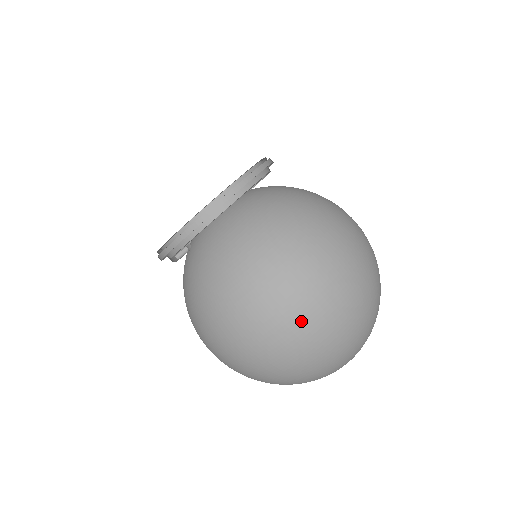
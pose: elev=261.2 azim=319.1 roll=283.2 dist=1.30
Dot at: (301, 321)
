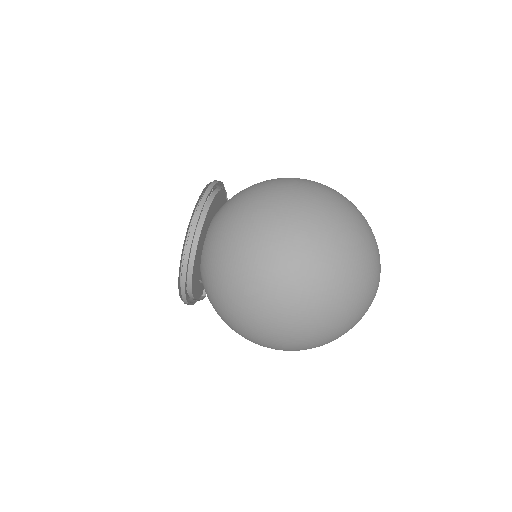
Dot at: (299, 282)
